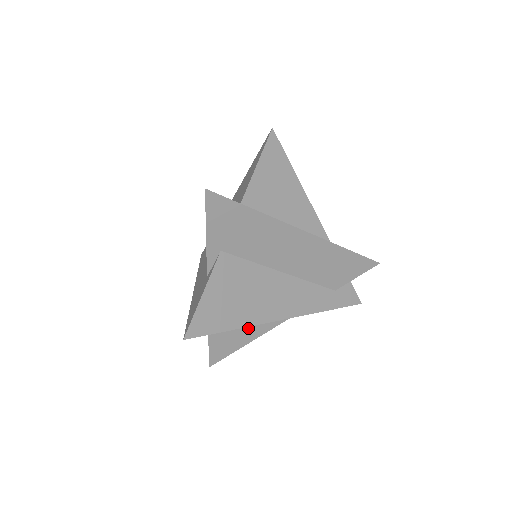
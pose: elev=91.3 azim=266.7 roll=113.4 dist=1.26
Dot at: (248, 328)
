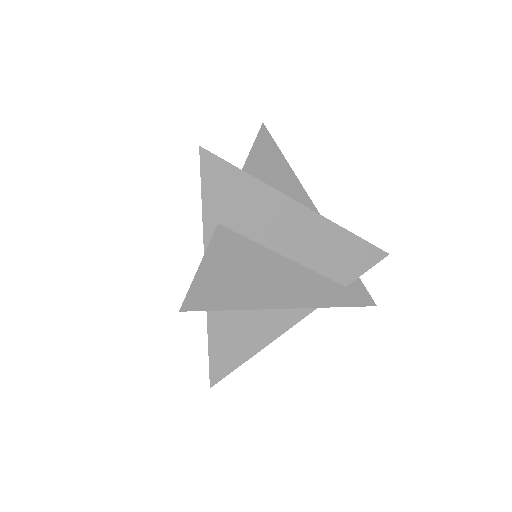
Dot at: (253, 332)
